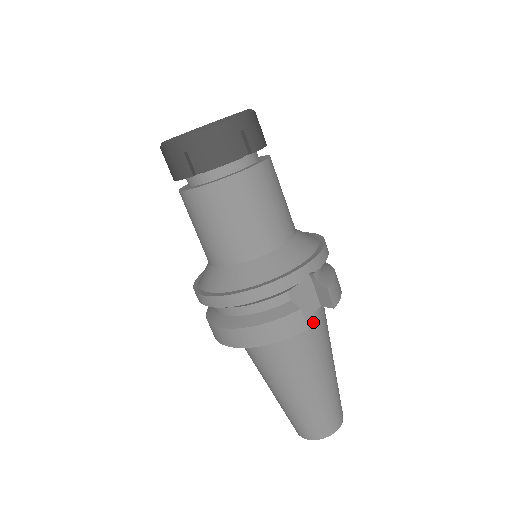
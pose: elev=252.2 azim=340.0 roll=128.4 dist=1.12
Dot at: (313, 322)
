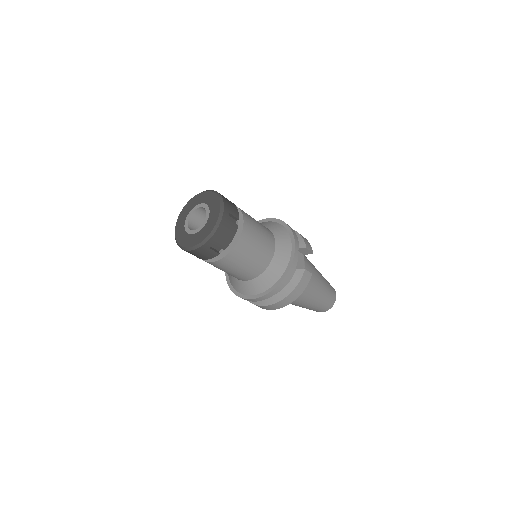
Dot at: (306, 266)
